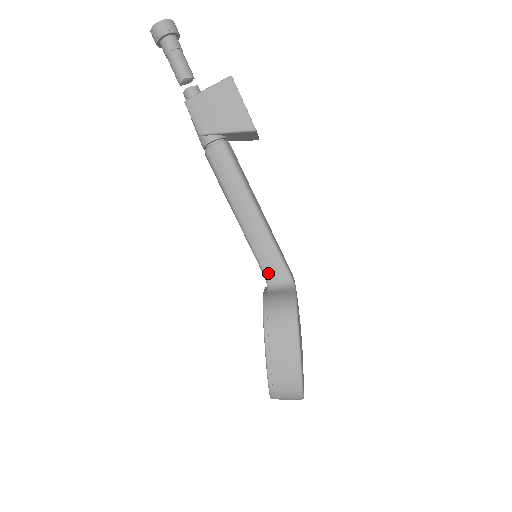
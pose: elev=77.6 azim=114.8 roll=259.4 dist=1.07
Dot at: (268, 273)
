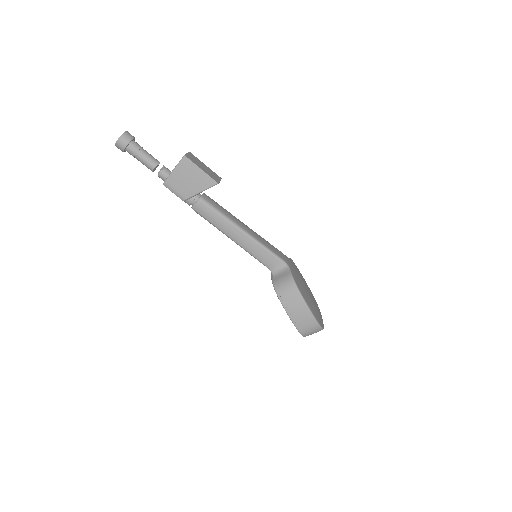
Dot at: (268, 265)
